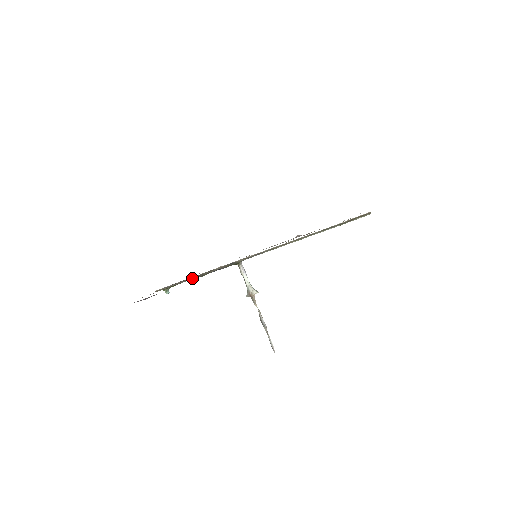
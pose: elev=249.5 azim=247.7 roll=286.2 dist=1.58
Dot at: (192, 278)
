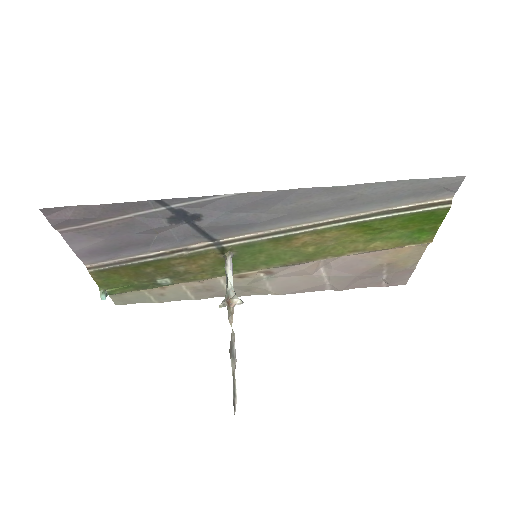
Dot at: (150, 258)
